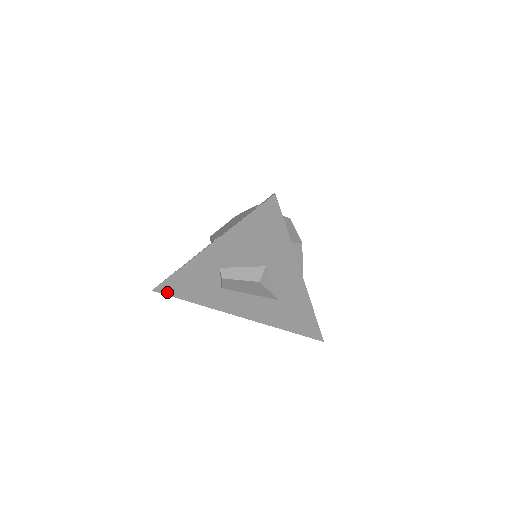
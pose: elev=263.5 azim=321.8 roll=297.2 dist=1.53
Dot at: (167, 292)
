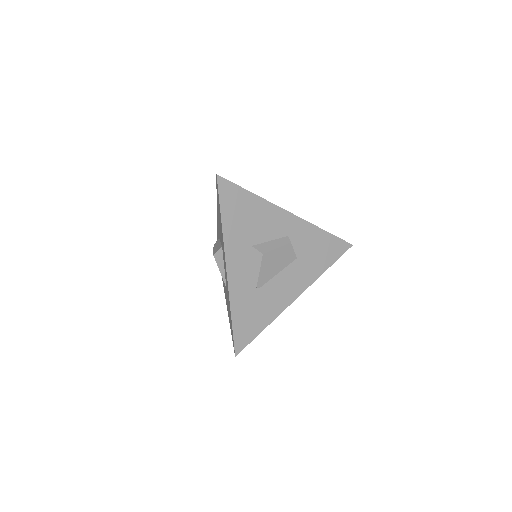
Dot at: occluded
